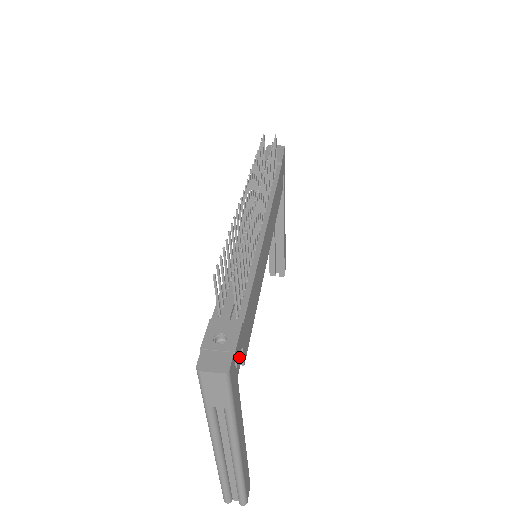
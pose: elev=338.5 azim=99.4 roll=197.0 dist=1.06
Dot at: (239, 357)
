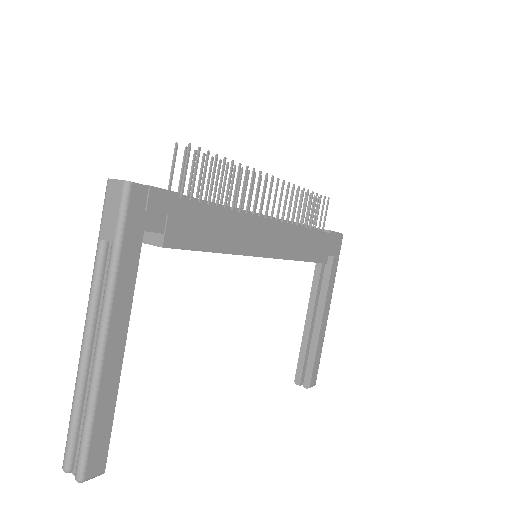
Dot at: (156, 212)
